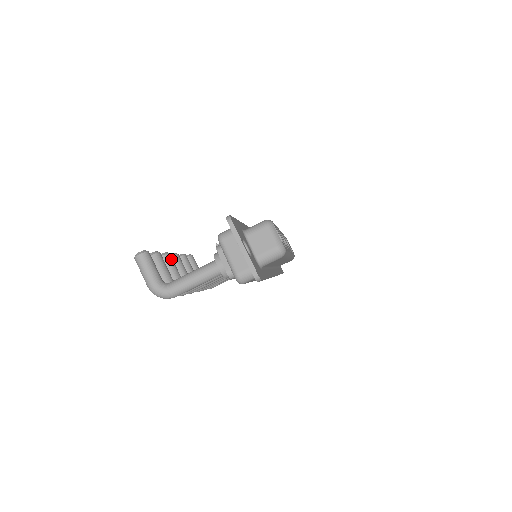
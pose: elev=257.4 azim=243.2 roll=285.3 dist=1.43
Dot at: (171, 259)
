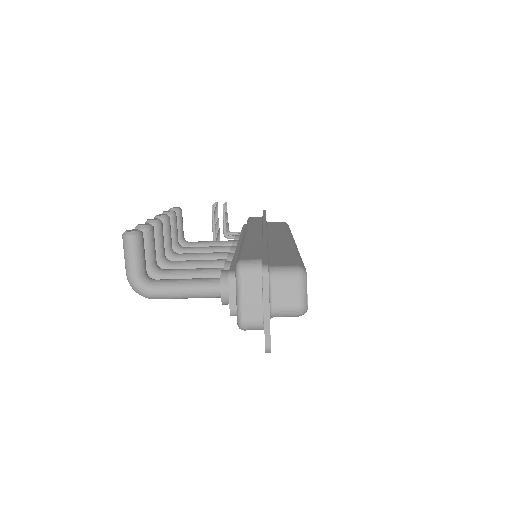
Dot at: (161, 230)
